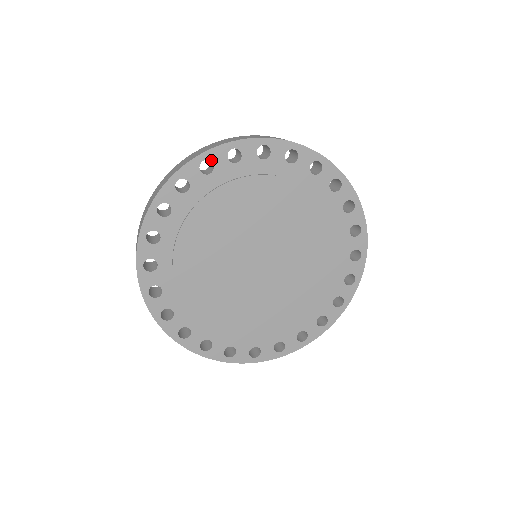
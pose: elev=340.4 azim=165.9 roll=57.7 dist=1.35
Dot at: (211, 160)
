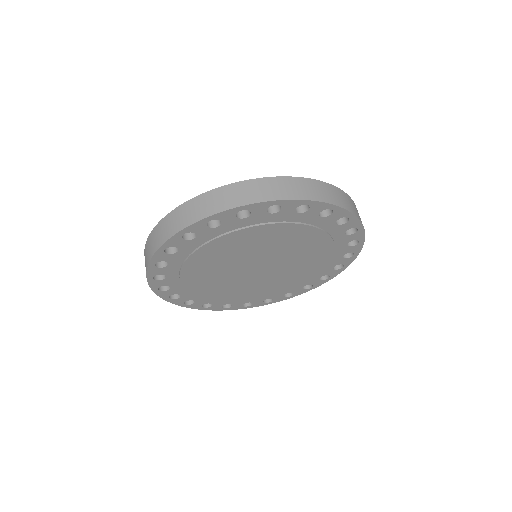
Dot at: (192, 232)
